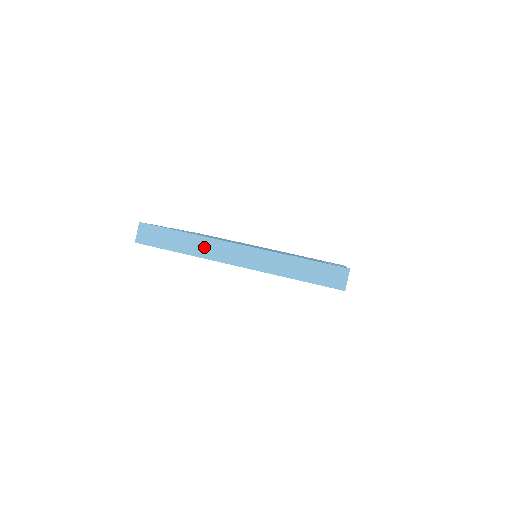
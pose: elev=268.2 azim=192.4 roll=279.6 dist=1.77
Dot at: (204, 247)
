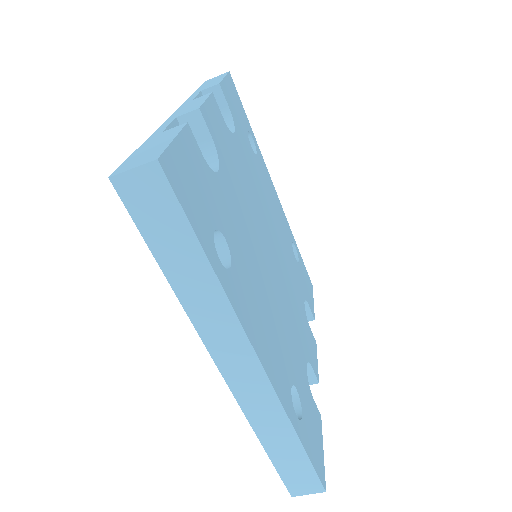
Dot at: (212, 313)
